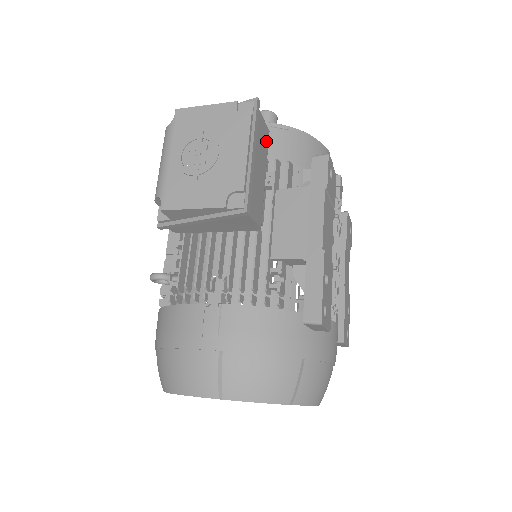
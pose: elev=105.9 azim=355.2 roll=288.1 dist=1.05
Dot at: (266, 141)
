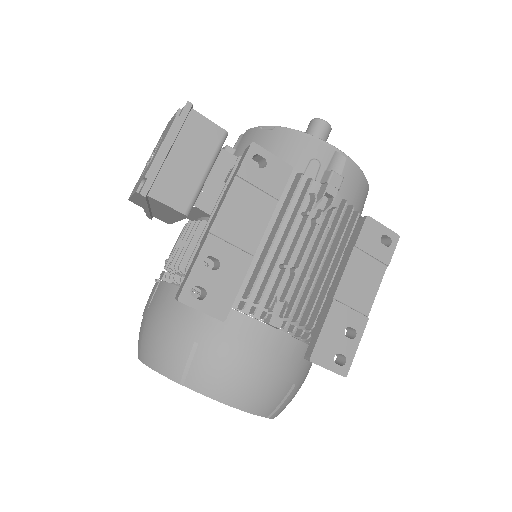
Dot at: (214, 139)
